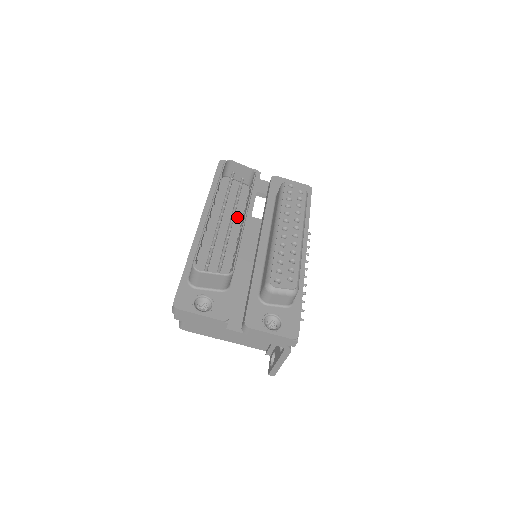
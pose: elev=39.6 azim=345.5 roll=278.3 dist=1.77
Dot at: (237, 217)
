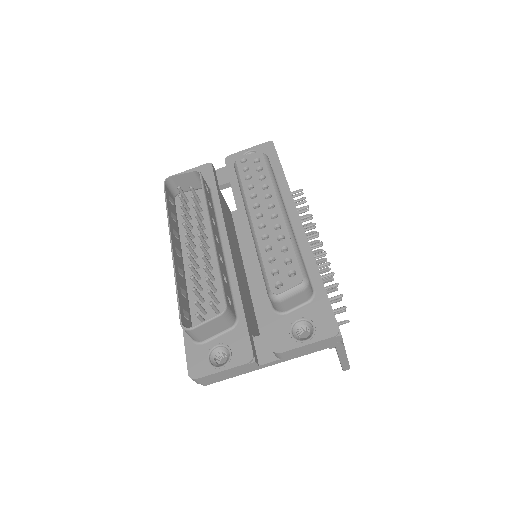
Dot at: (210, 231)
